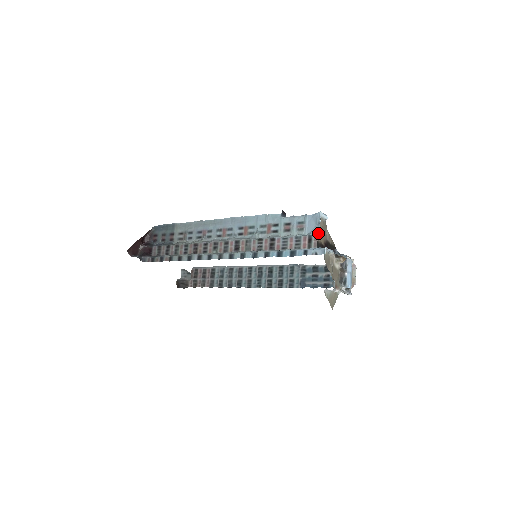
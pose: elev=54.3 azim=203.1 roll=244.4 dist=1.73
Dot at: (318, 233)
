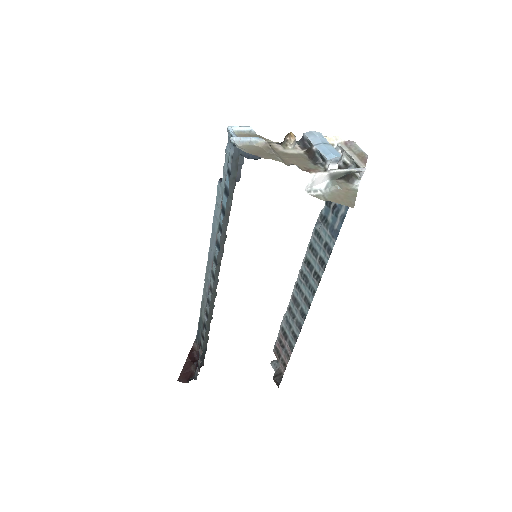
Dot at: occluded
